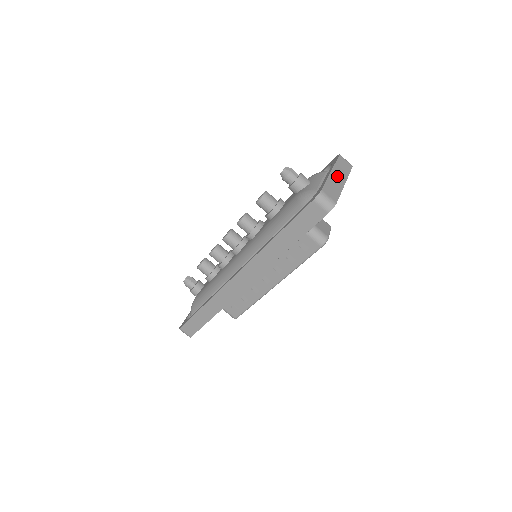
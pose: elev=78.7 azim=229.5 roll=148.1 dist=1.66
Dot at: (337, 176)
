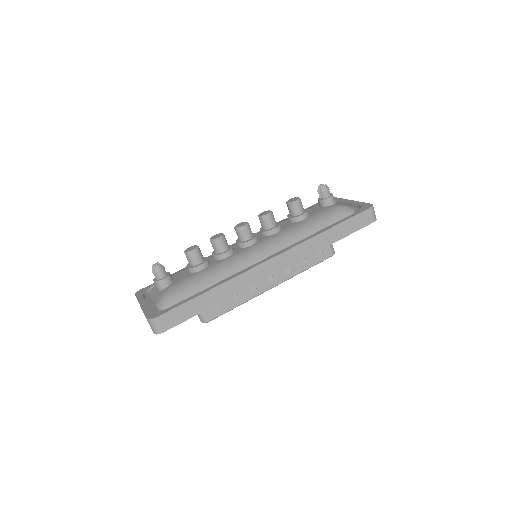
Dot at: occluded
